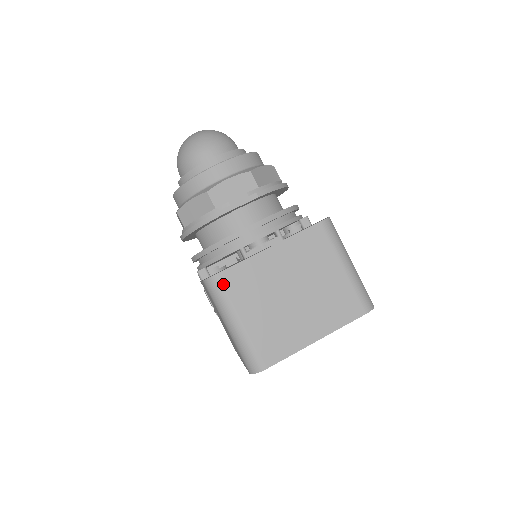
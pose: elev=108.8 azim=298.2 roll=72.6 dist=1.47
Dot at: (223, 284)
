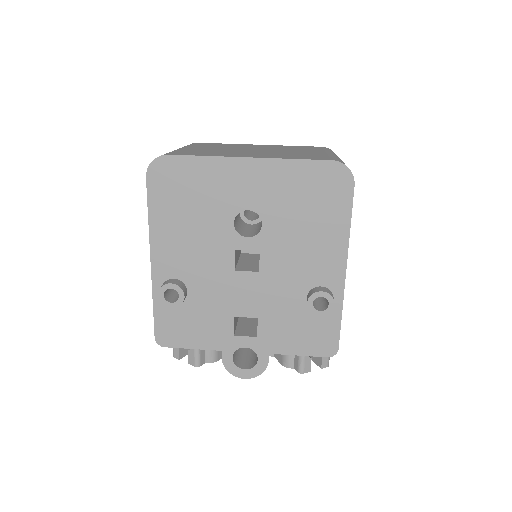
Dot at: occluded
